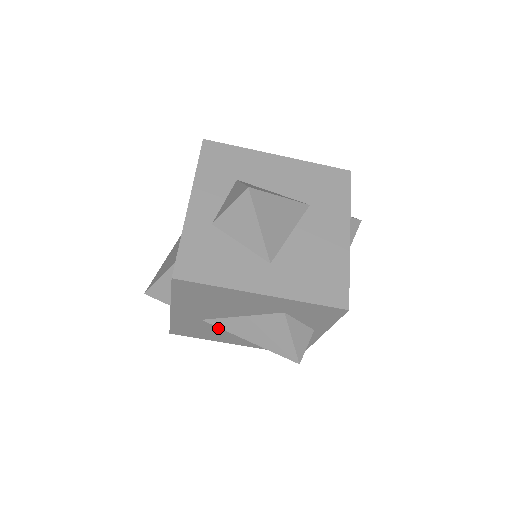
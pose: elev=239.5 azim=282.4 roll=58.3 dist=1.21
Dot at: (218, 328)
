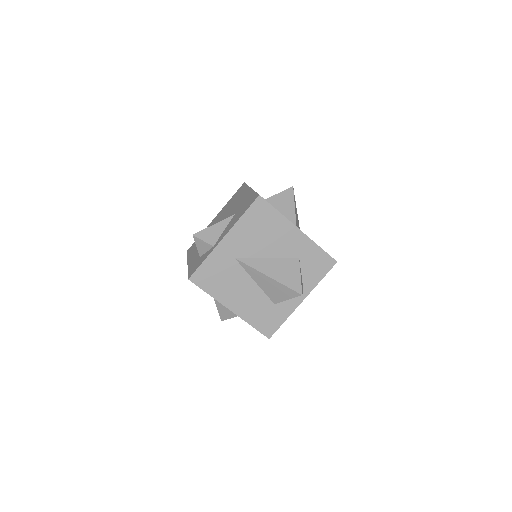
Dot at: (237, 276)
